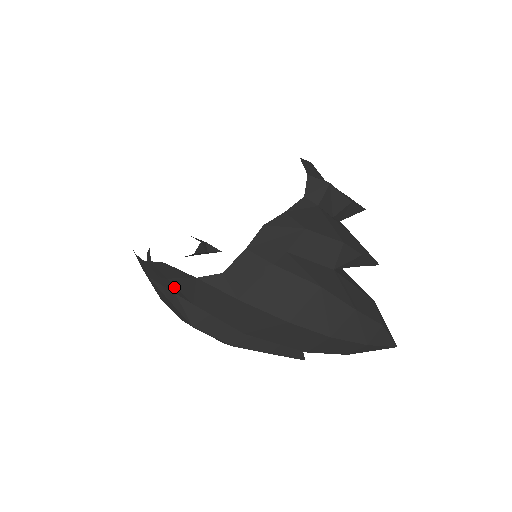
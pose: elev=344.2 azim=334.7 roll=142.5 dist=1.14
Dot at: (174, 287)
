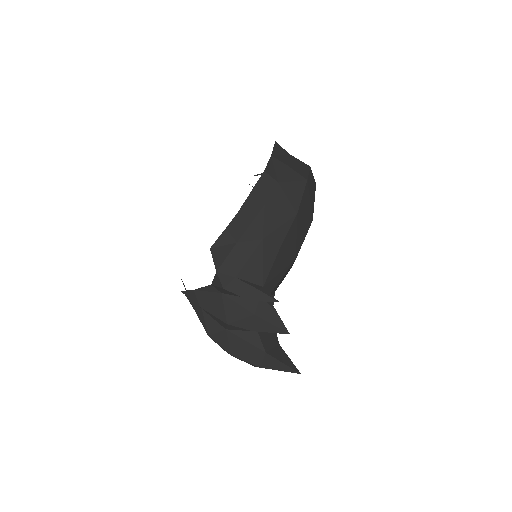
Dot at: occluded
